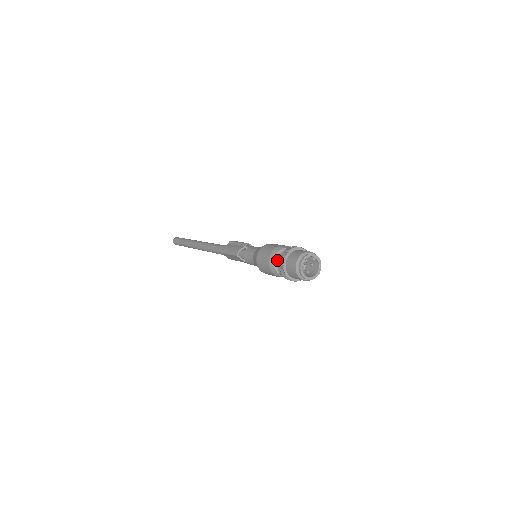
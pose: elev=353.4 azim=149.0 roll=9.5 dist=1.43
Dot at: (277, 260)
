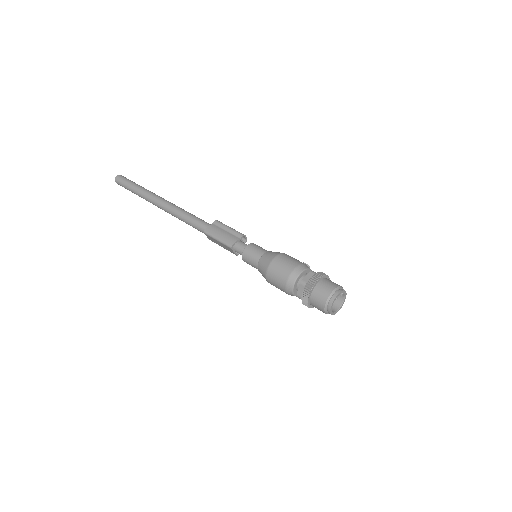
Dot at: (300, 283)
